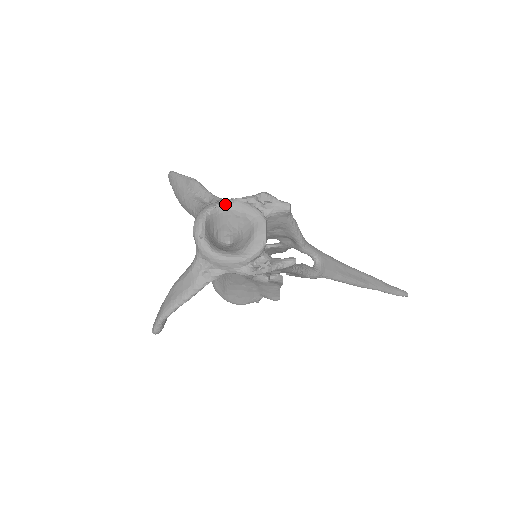
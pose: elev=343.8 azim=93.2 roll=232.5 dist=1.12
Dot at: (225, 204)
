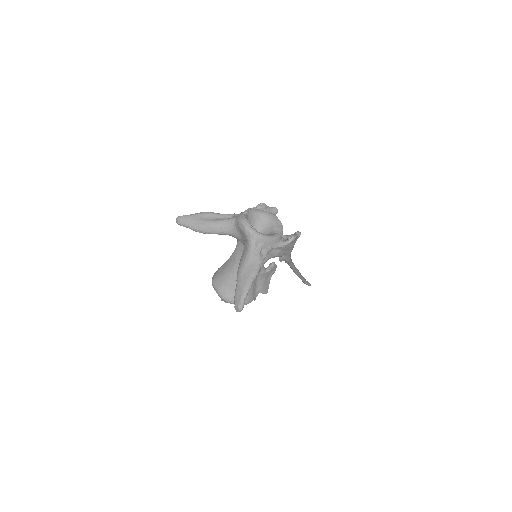
Dot at: (249, 211)
